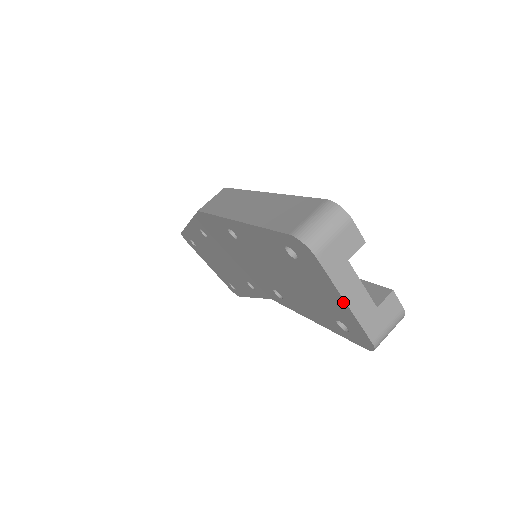
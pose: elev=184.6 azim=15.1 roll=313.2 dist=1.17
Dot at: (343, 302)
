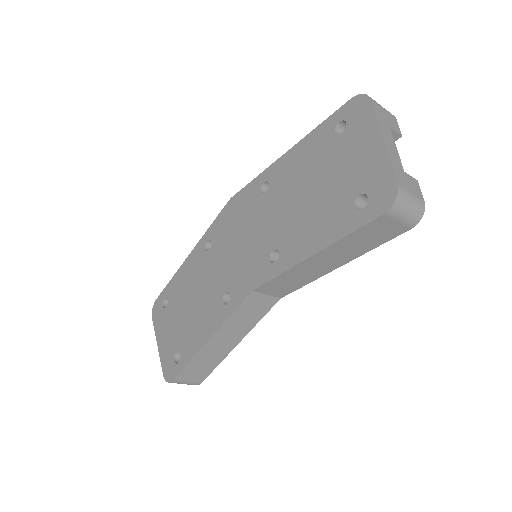
Dot at: (380, 142)
